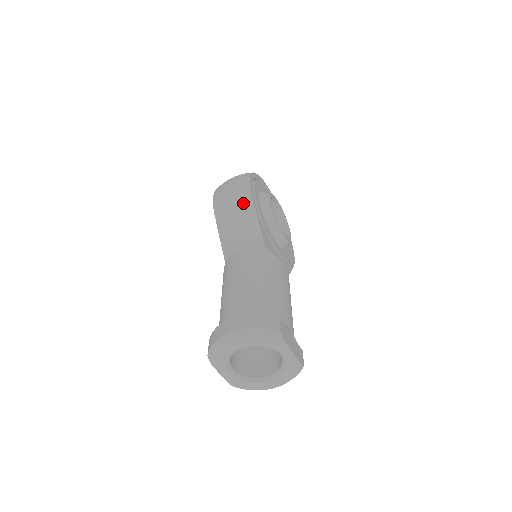
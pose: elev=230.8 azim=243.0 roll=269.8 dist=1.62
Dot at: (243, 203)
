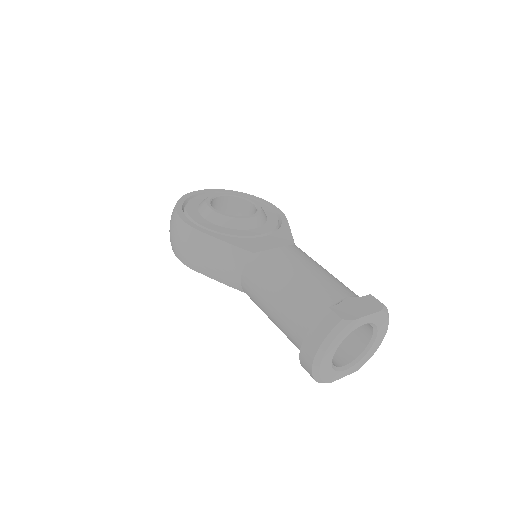
Dot at: (200, 243)
